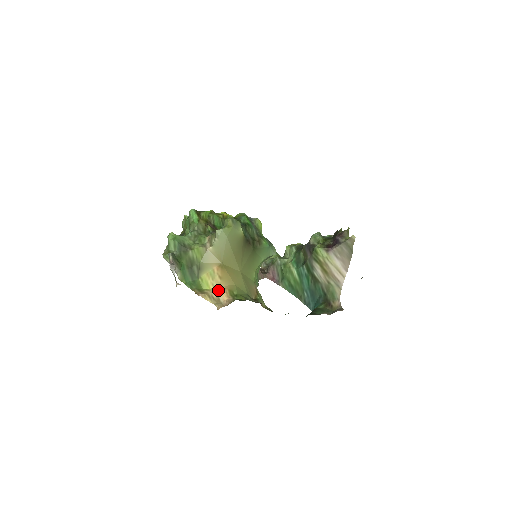
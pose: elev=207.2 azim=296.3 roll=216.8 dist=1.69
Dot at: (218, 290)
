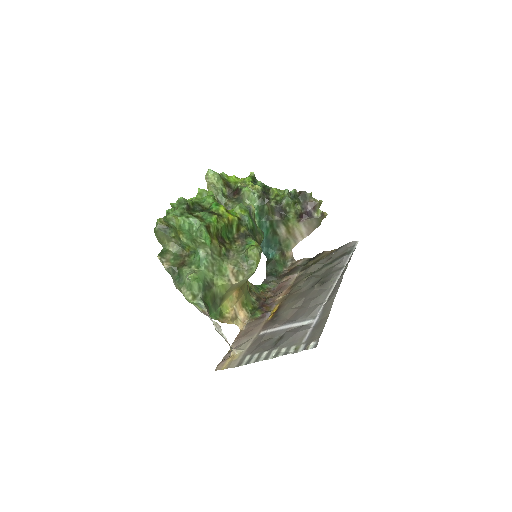
Dot at: (235, 309)
